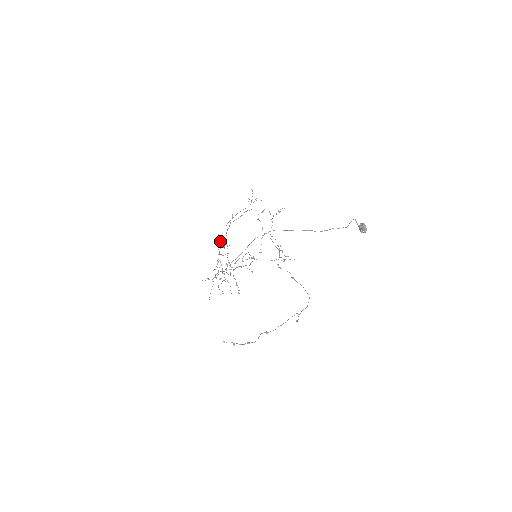
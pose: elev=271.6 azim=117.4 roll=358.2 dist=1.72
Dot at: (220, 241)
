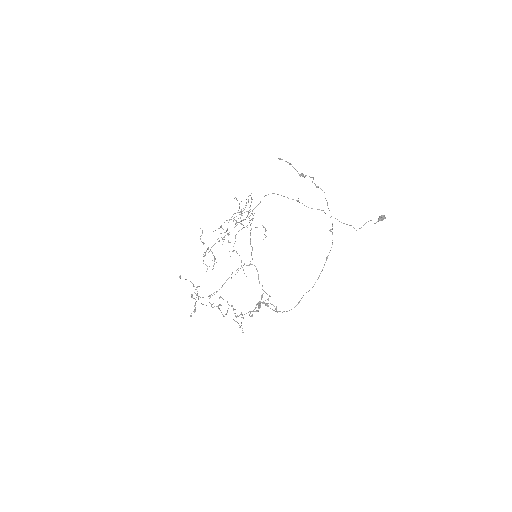
Dot at: occluded
